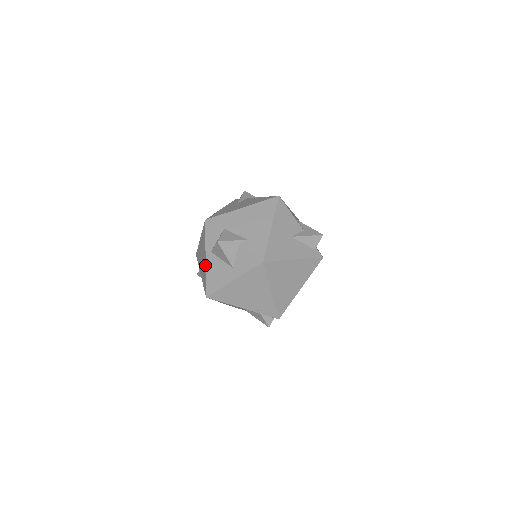
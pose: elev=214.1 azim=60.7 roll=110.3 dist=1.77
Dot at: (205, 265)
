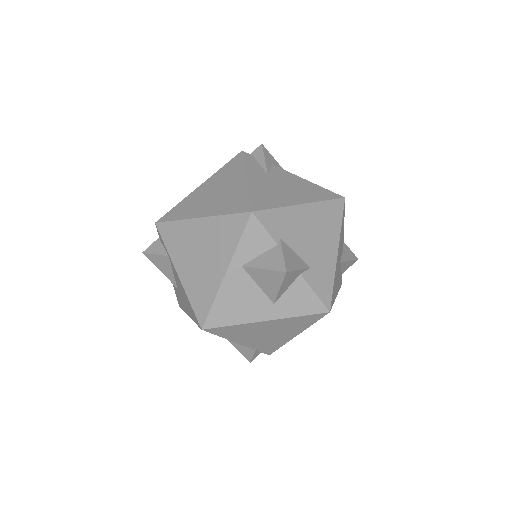
Dot at: (220, 281)
